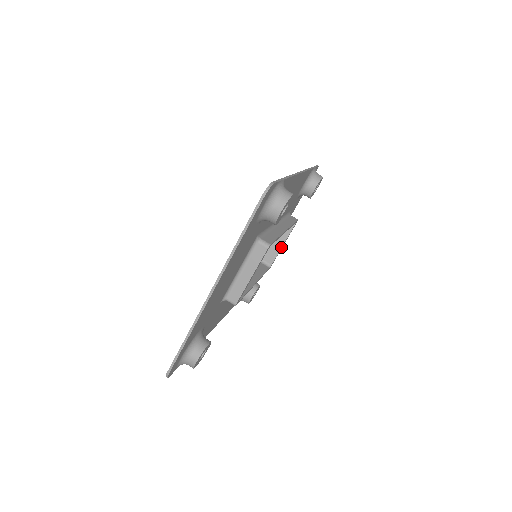
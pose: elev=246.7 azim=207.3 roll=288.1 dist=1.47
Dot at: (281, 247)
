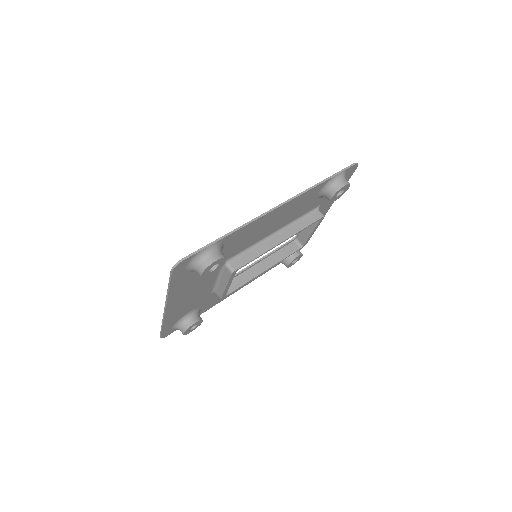
Dot at: (310, 235)
